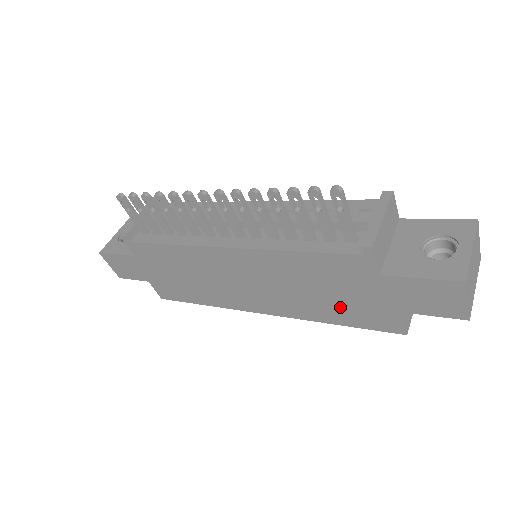
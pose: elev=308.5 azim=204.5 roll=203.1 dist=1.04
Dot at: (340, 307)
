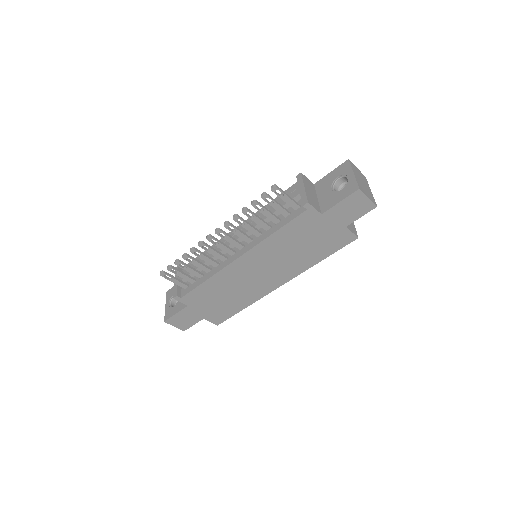
Dot at: (317, 248)
